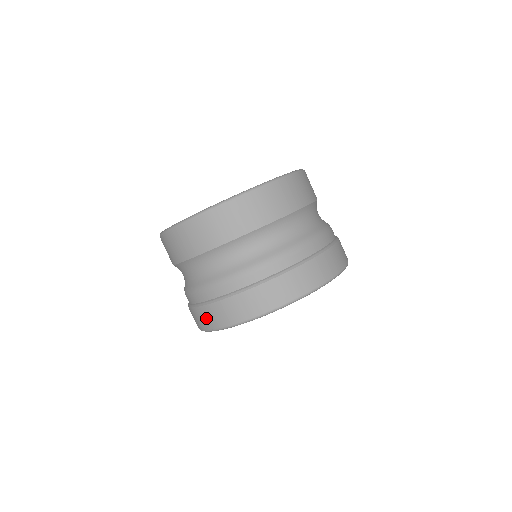
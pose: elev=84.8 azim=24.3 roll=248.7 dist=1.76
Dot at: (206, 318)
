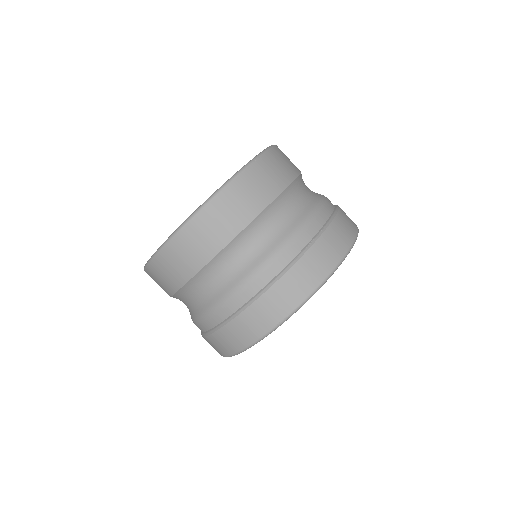
Dot at: (274, 306)
